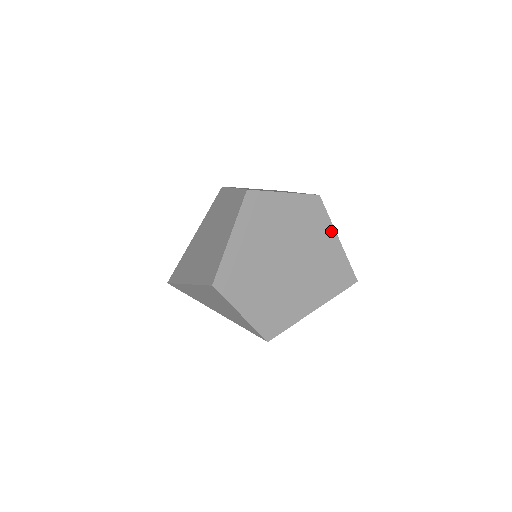
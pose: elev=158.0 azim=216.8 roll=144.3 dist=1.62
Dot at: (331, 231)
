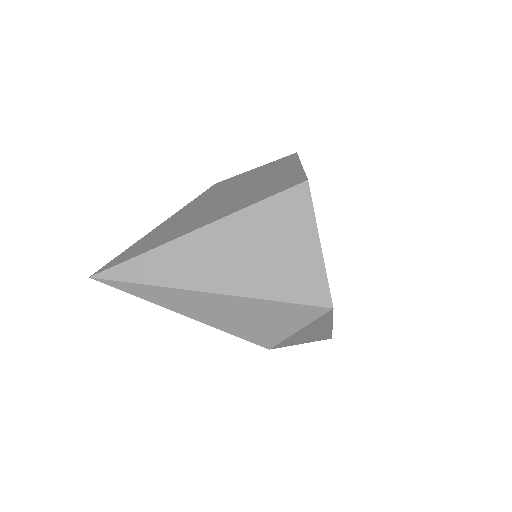
Dot at: occluded
